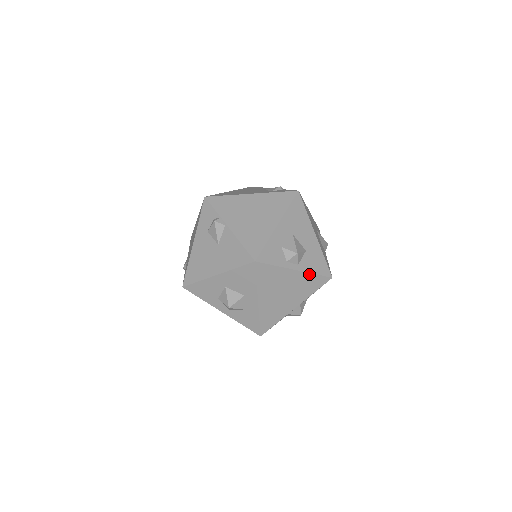
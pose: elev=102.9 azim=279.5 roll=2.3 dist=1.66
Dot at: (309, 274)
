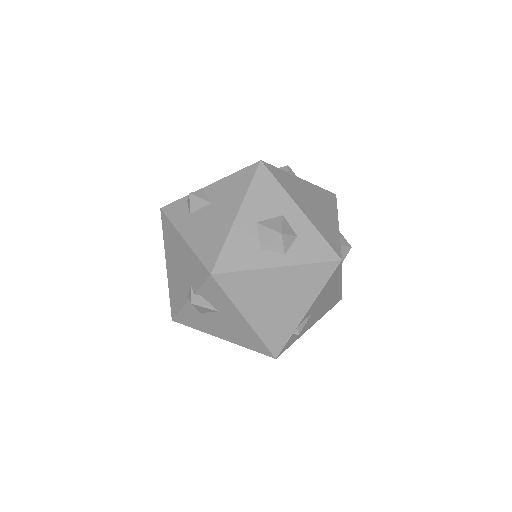
Dot at: (315, 186)
